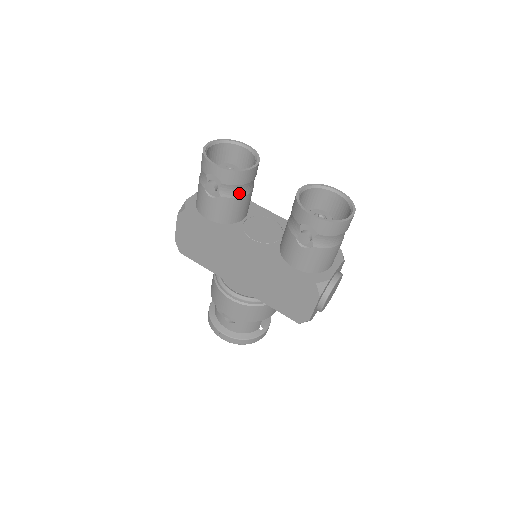
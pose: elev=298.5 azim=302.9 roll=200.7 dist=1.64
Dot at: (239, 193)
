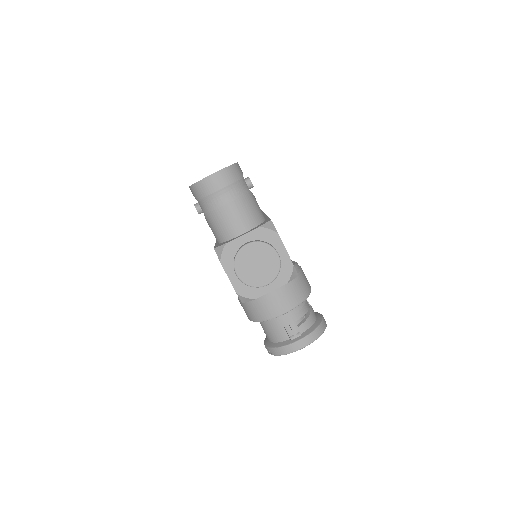
Dot at: occluded
